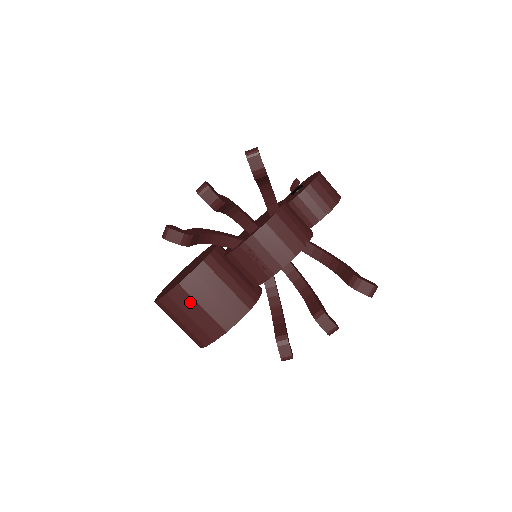
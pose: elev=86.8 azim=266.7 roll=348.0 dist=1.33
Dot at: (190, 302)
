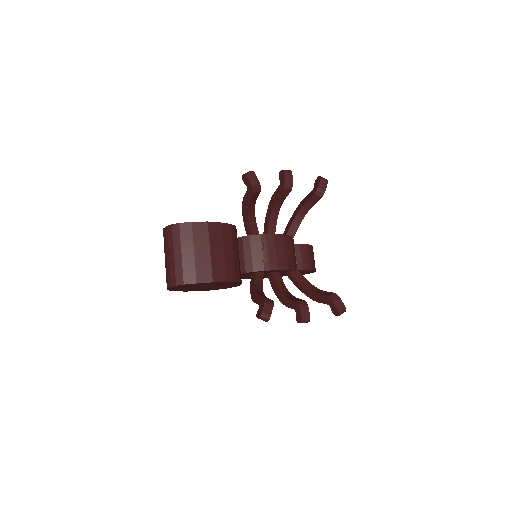
Dot at: (204, 240)
